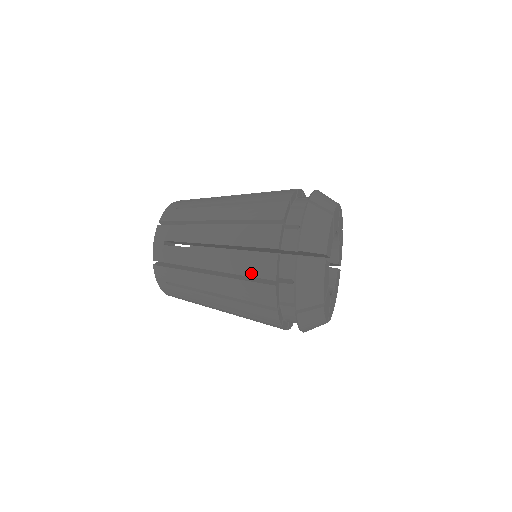
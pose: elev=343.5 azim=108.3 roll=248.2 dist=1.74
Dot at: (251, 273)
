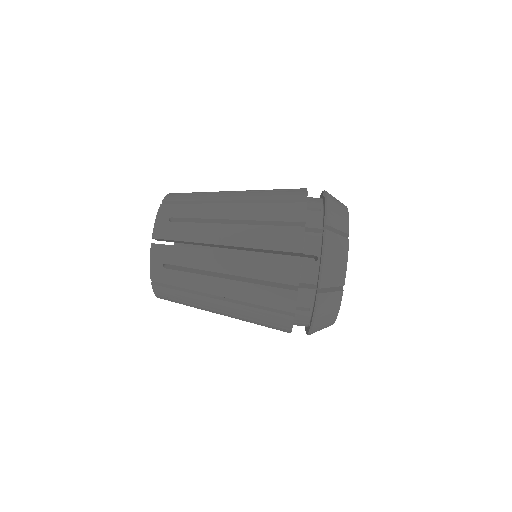
Dot at: occluded
